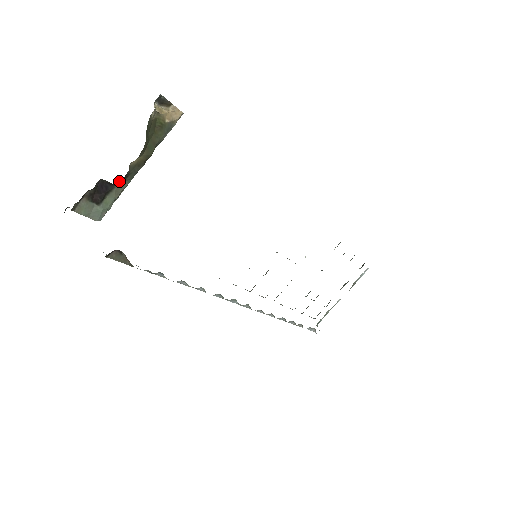
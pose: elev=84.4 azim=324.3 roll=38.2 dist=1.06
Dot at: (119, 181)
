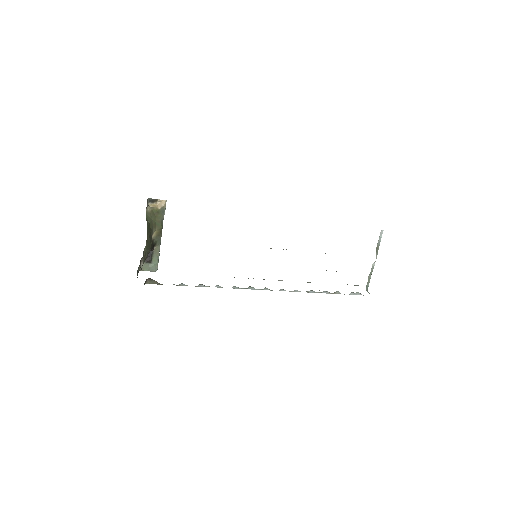
Dot at: (154, 247)
